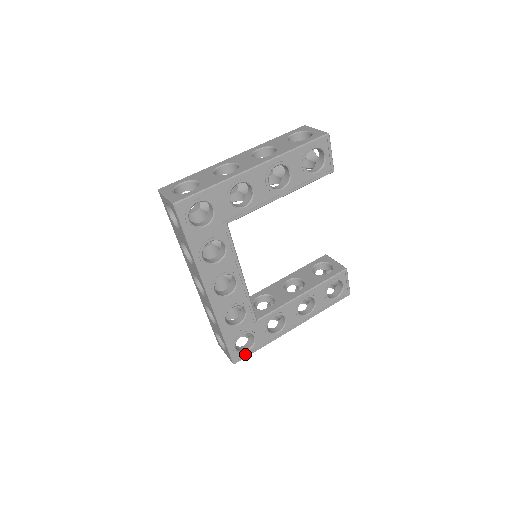
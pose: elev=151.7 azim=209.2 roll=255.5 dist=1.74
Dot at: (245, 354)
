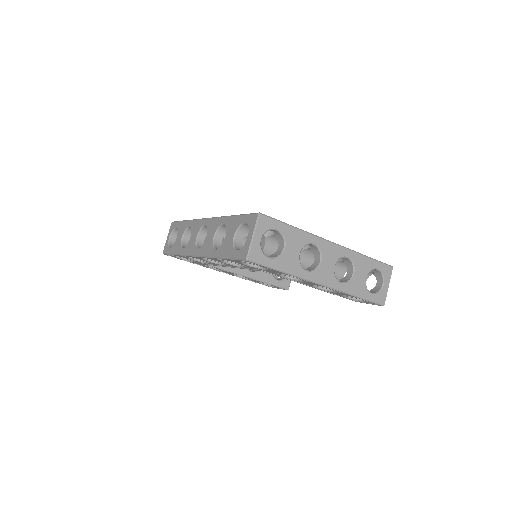
Dot at: (176, 257)
